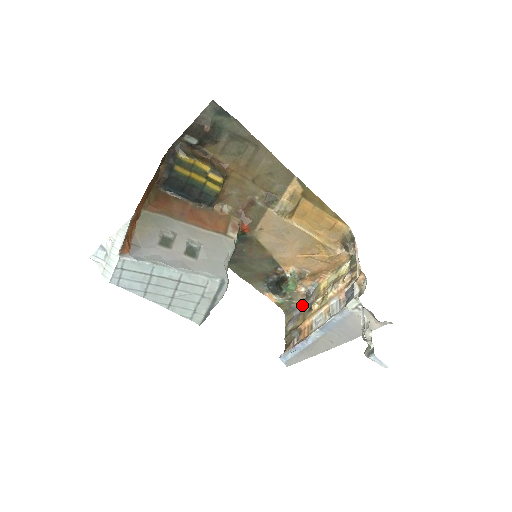
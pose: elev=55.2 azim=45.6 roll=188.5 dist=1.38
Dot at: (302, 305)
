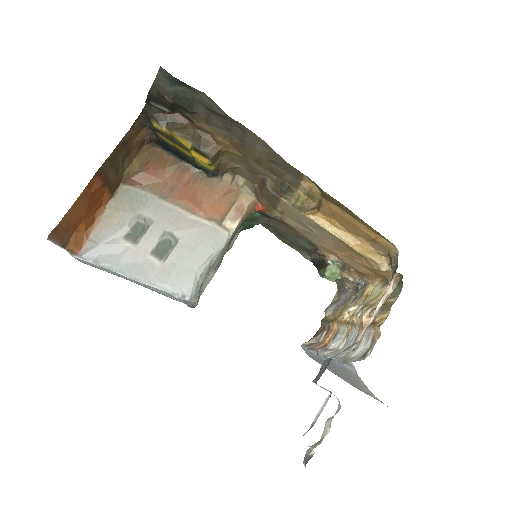
Dot at: (350, 293)
